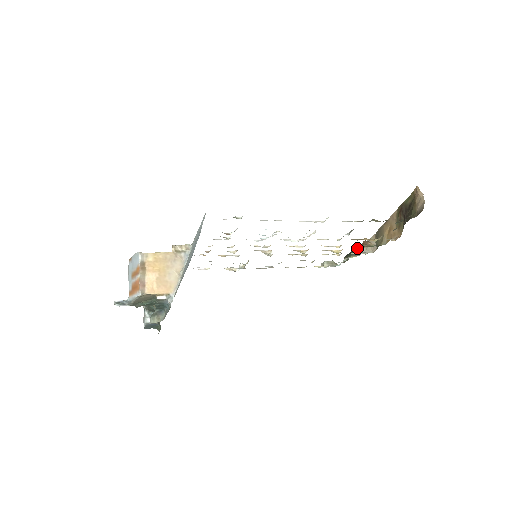
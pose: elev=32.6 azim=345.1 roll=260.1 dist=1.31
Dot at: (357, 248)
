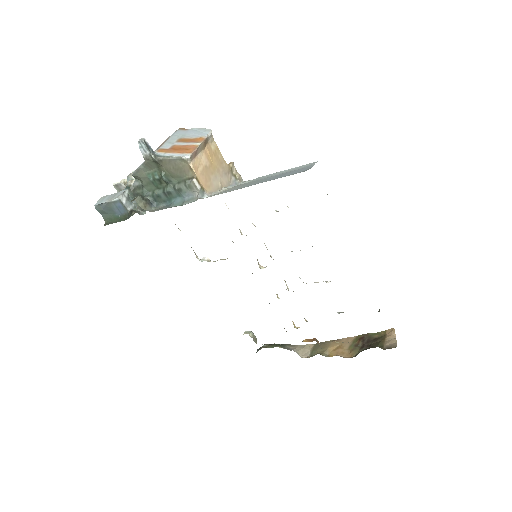
Dot at: (287, 344)
